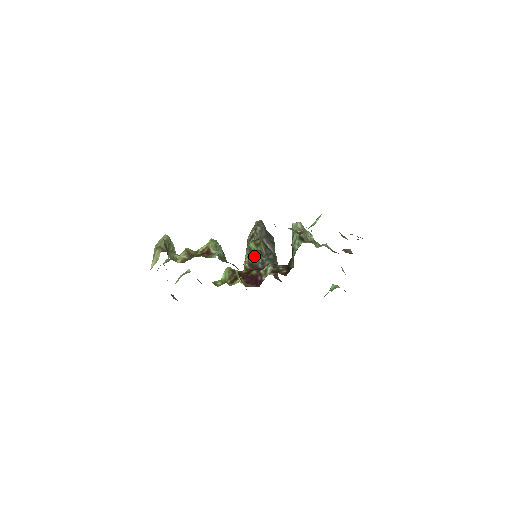
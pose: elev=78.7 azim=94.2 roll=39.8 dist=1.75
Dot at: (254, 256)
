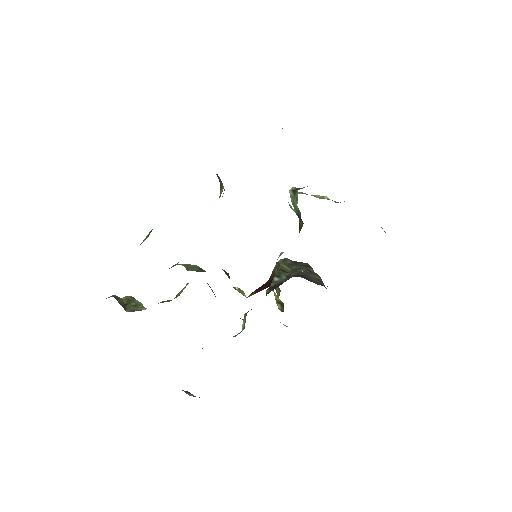
Dot at: (274, 278)
